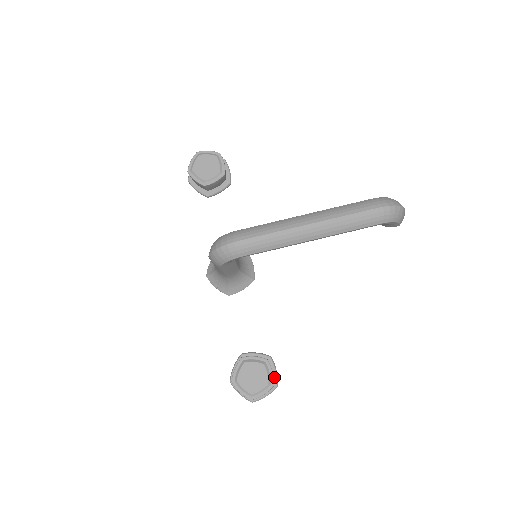
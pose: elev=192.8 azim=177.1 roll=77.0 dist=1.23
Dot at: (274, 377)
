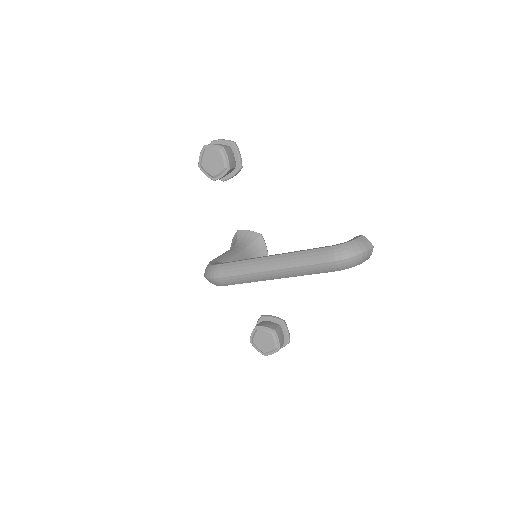
Dot at: (286, 336)
